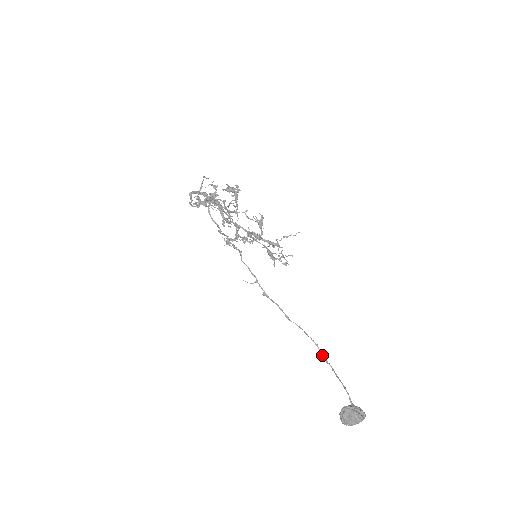
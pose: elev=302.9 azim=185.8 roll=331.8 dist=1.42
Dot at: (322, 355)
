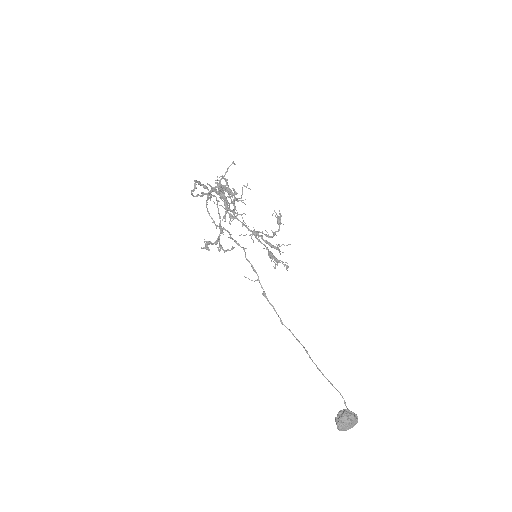
Dot at: occluded
